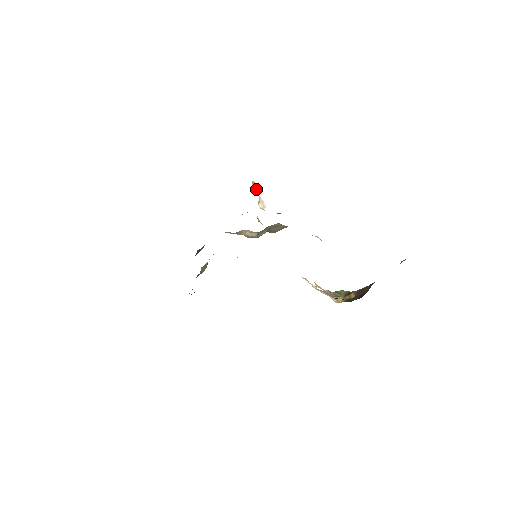
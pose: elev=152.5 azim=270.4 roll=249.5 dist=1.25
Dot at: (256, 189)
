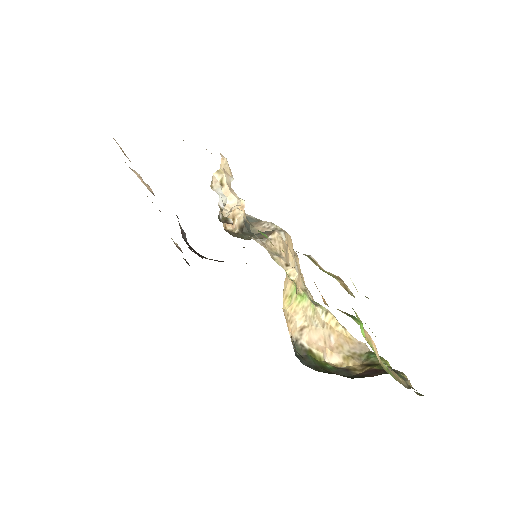
Dot at: (222, 180)
